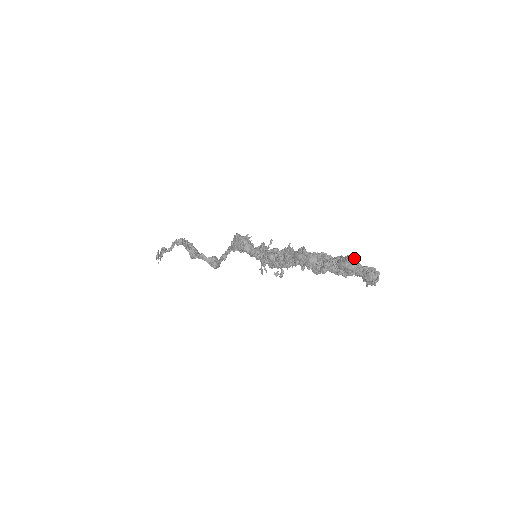
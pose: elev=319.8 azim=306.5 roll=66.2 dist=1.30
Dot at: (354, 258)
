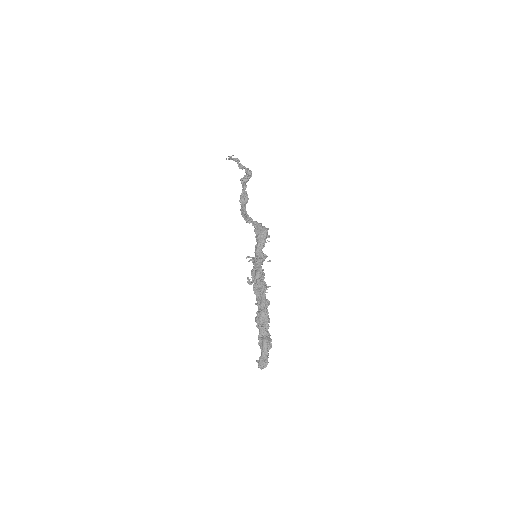
Dot at: (271, 347)
